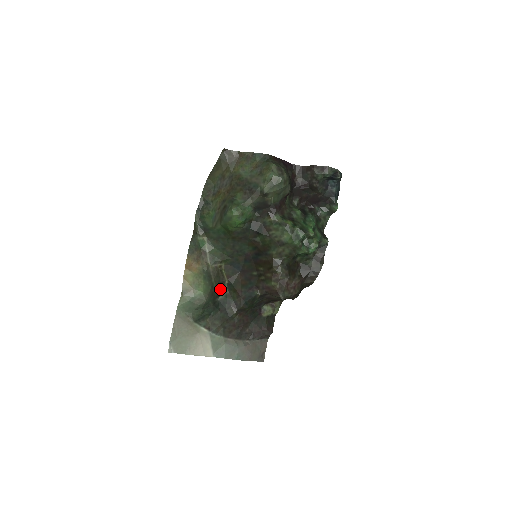
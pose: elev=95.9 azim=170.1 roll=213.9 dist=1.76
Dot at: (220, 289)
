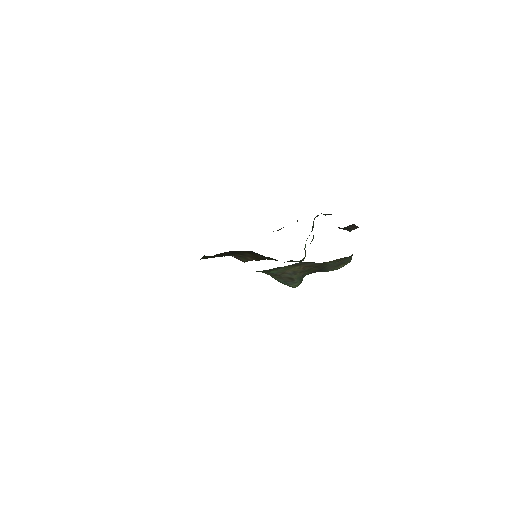
Dot at: occluded
